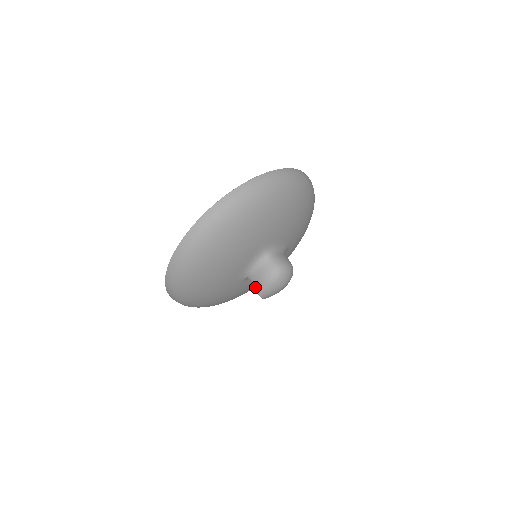
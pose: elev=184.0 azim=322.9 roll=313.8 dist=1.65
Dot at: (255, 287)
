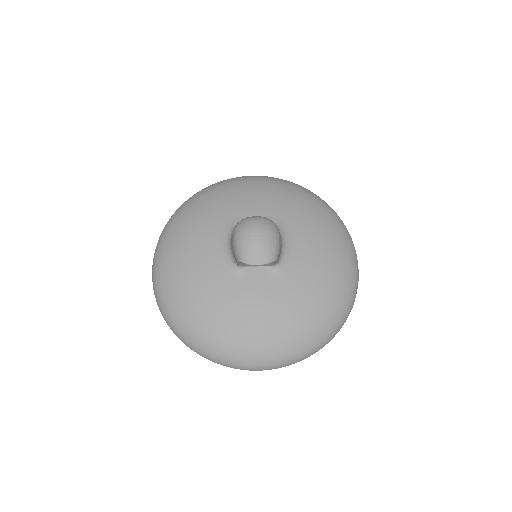
Dot at: (236, 261)
